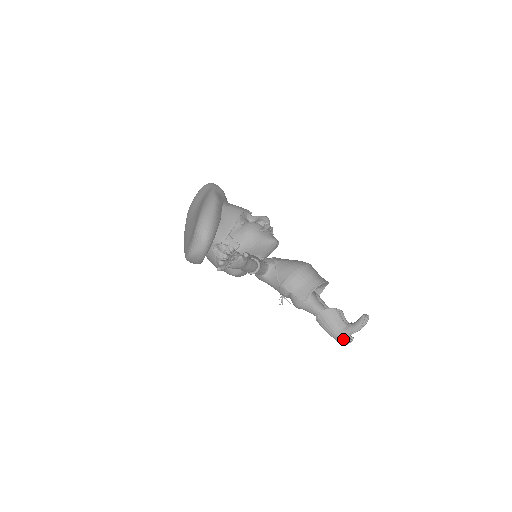
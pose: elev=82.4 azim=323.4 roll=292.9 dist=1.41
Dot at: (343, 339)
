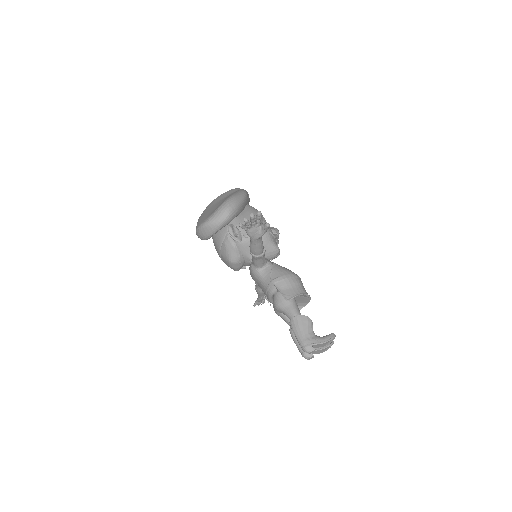
Dot at: (308, 345)
